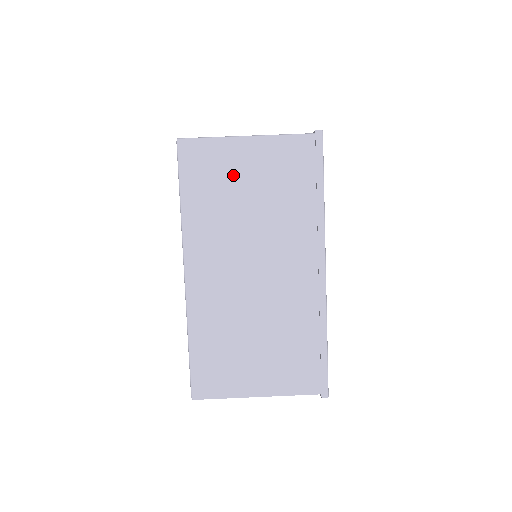
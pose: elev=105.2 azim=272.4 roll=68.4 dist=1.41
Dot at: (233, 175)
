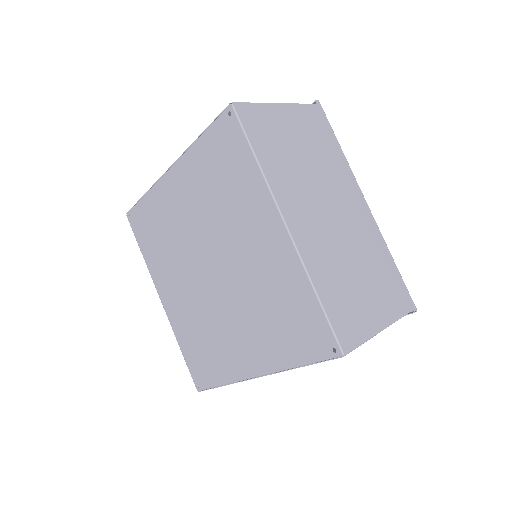
Dot at: (282, 133)
